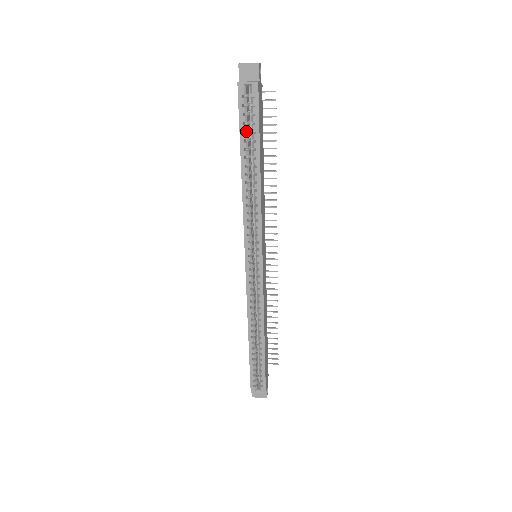
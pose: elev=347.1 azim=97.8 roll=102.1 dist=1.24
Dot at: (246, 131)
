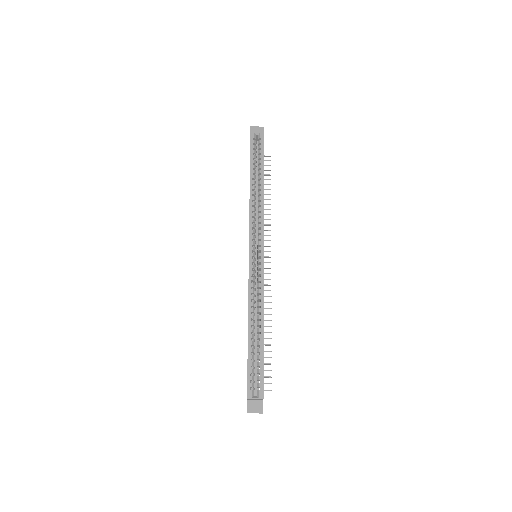
Dot at: (254, 160)
